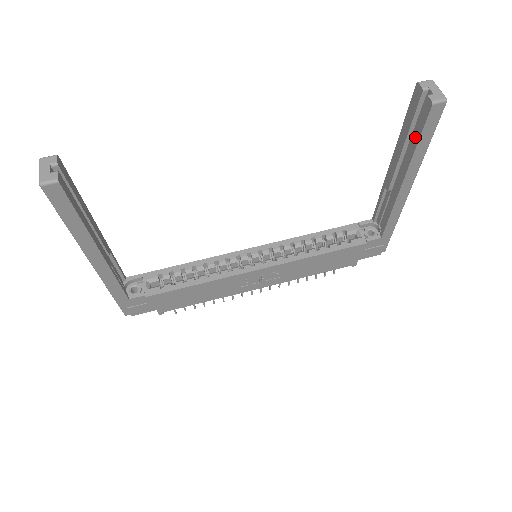
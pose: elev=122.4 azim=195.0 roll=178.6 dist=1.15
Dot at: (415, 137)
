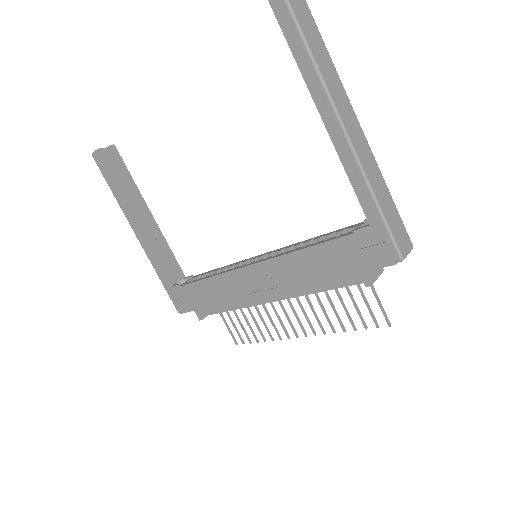
Dot at: (294, 50)
